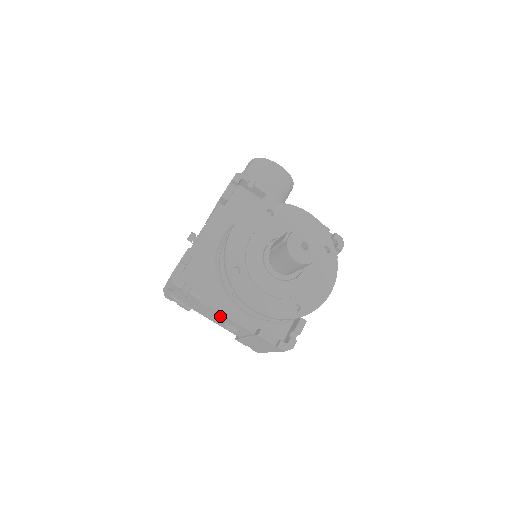
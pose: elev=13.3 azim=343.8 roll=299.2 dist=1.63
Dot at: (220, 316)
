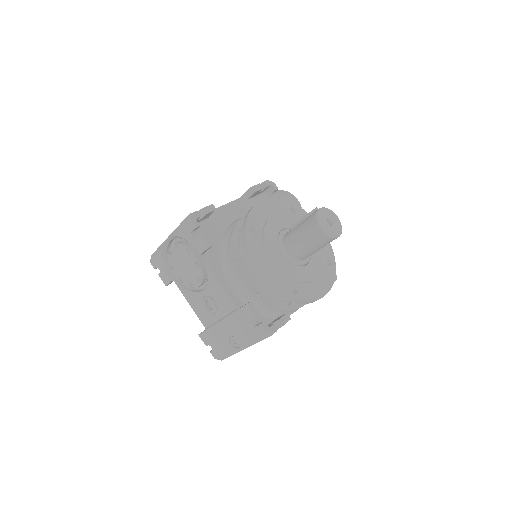
Dot at: (209, 282)
